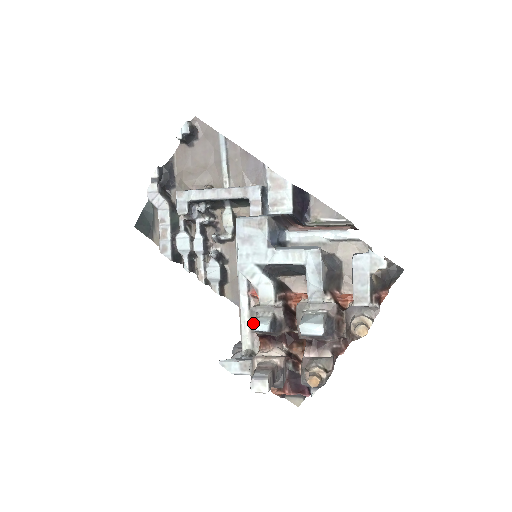
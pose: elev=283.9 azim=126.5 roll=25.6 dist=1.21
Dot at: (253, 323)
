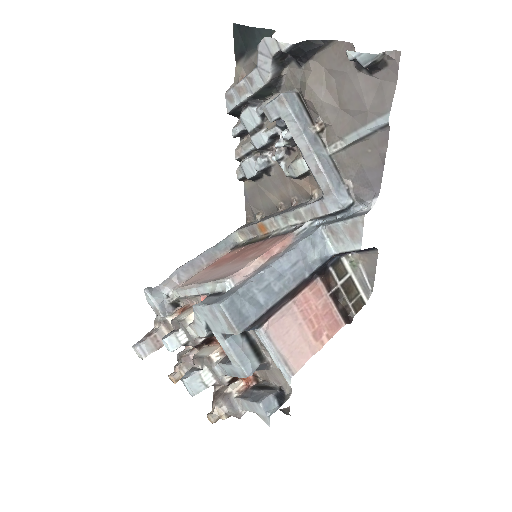
Dot at: (165, 338)
